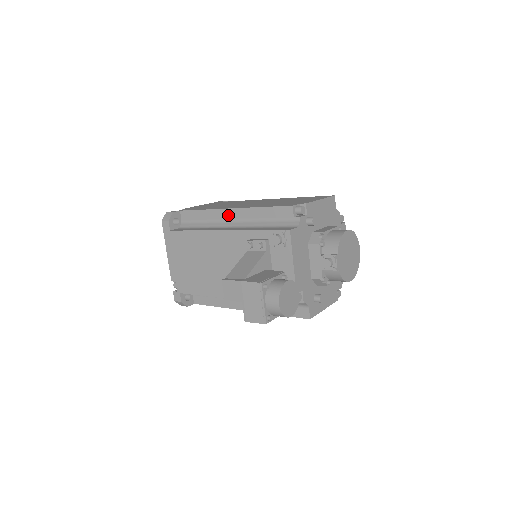
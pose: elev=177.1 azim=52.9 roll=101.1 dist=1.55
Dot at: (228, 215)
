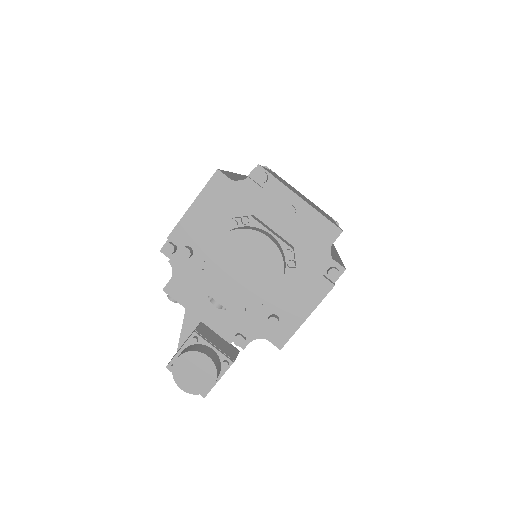
Dot at: occluded
